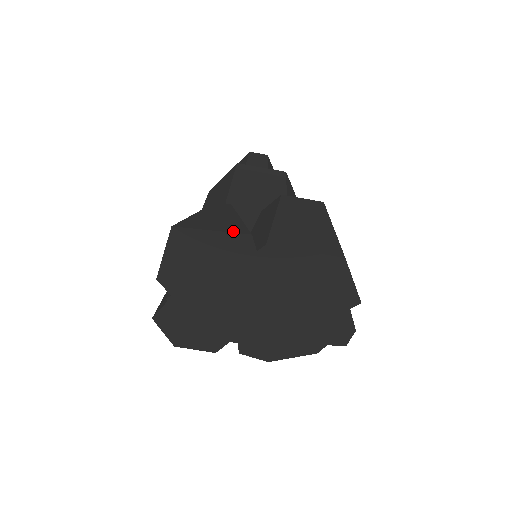
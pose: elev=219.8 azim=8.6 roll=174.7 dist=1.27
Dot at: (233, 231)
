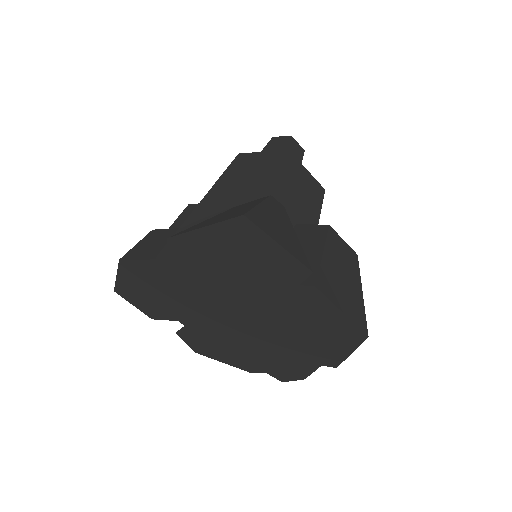
Dot at: (297, 257)
